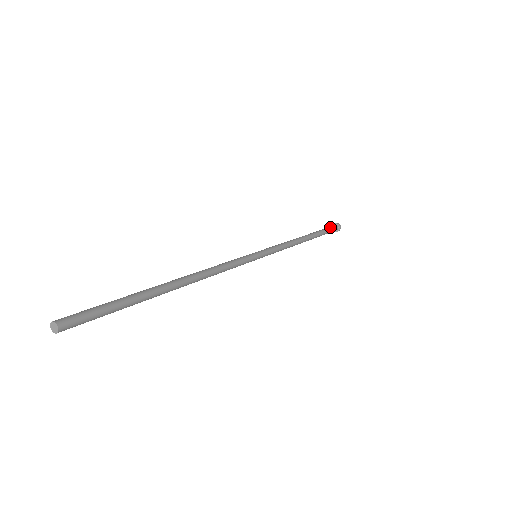
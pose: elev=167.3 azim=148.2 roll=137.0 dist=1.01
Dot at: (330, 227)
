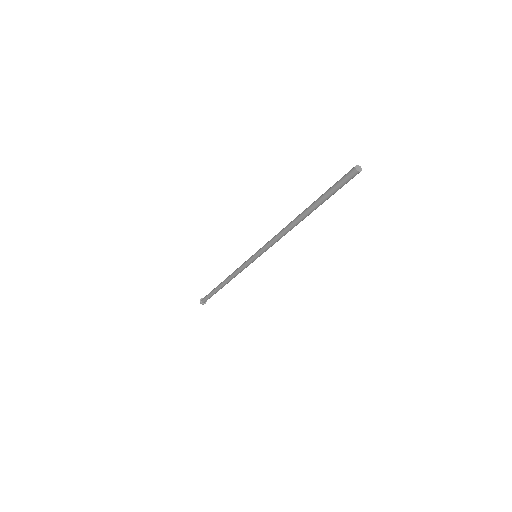
Dot at: occluded
